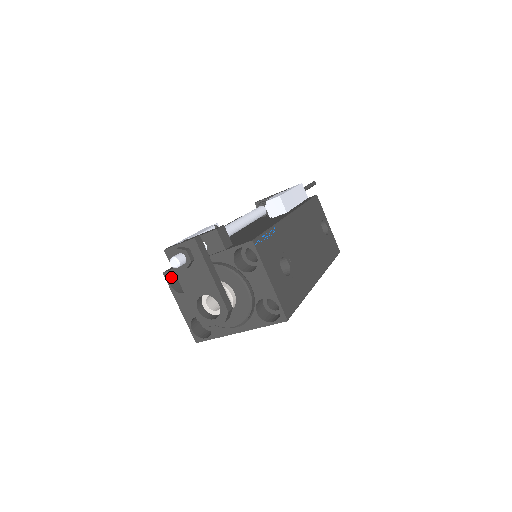
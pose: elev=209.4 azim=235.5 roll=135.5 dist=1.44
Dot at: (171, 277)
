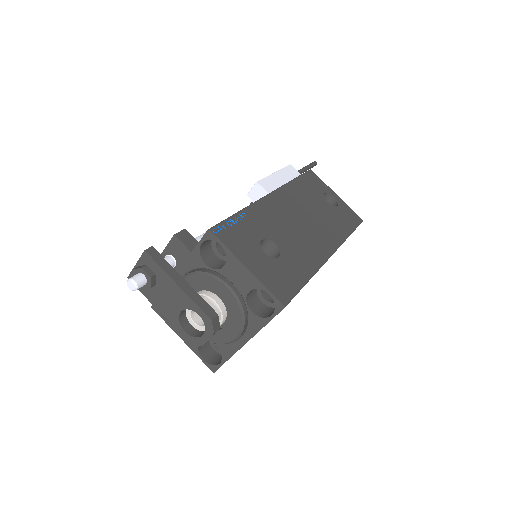
Dot at: occluded
